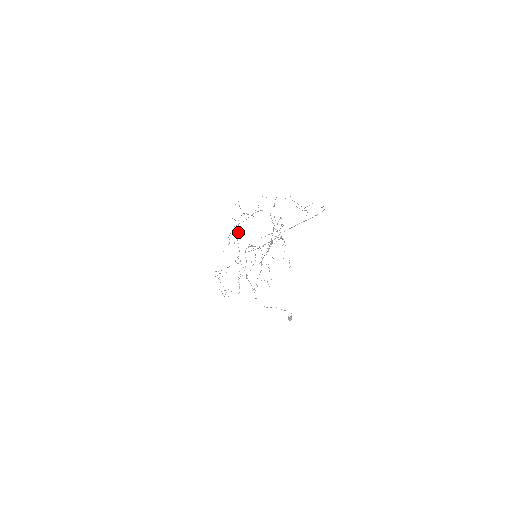
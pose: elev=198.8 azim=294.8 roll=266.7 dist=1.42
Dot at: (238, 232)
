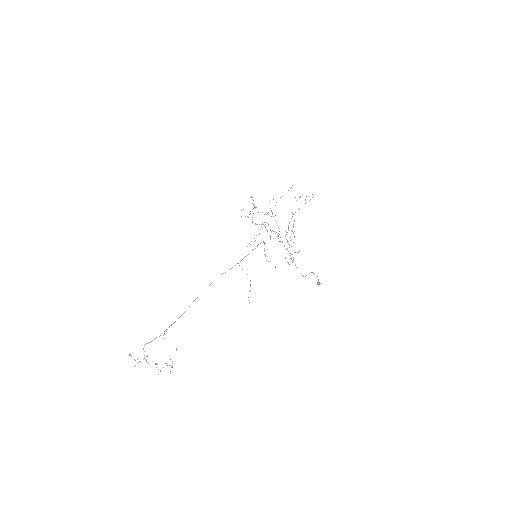
Dot at: (267, 213)
